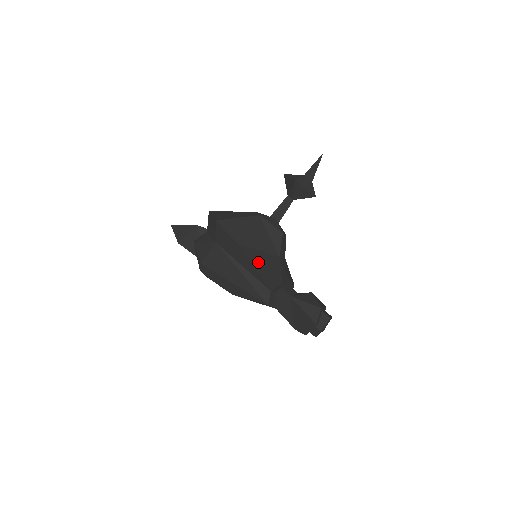
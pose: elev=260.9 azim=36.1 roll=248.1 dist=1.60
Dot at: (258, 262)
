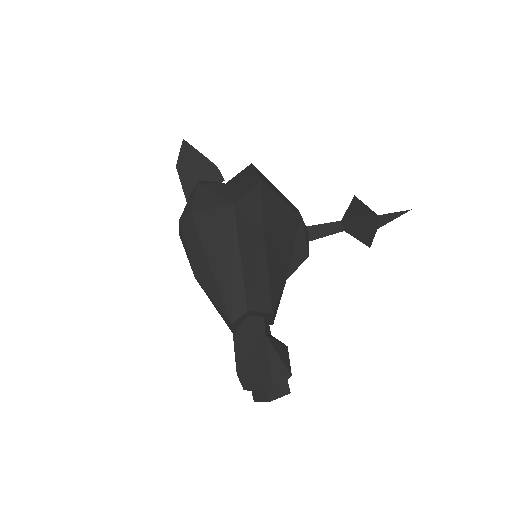
Dot at: (267, 269)
